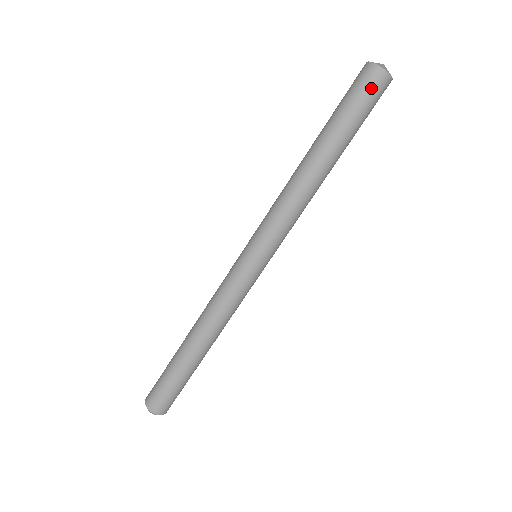
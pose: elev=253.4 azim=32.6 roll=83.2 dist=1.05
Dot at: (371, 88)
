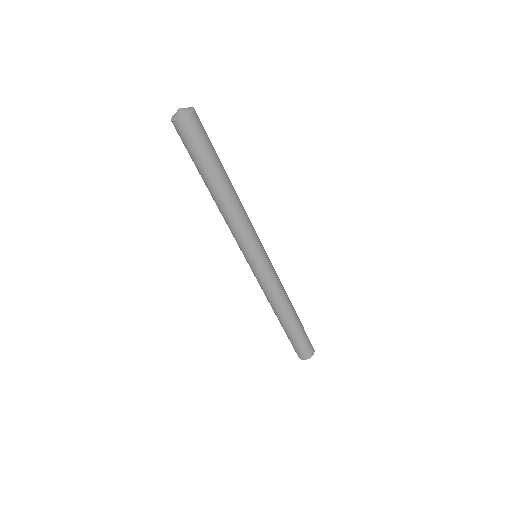
Dot at: (189, 134)
